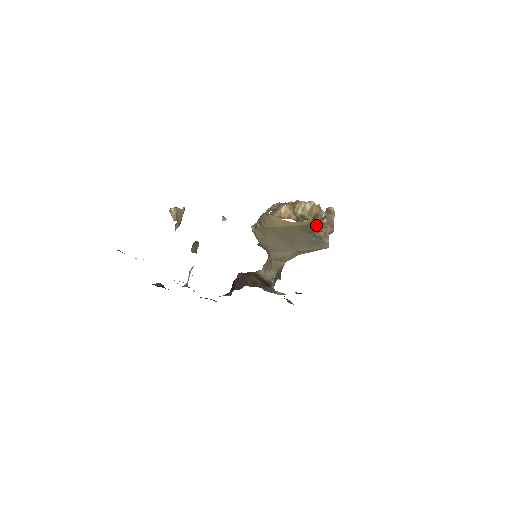
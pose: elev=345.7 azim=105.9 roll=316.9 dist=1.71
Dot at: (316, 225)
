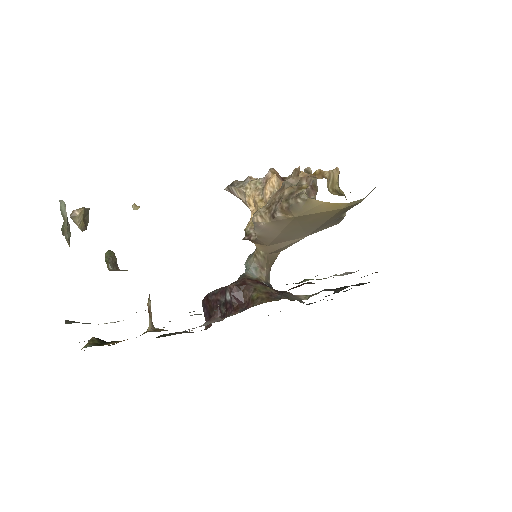
Dot at: occluded
